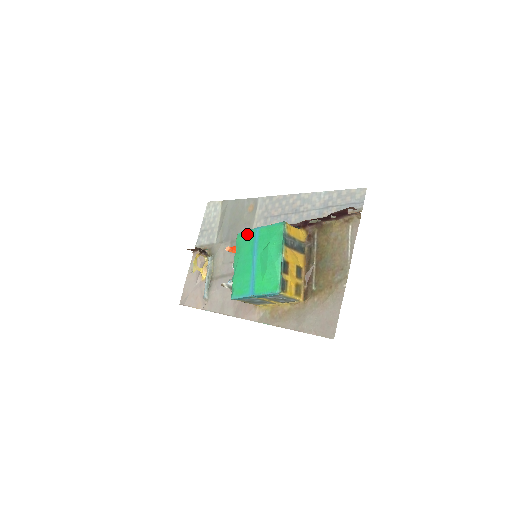
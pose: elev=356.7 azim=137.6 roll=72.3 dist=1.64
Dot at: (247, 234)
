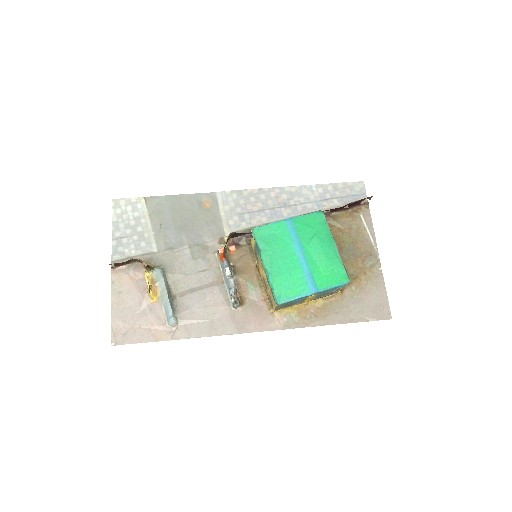
Dot at: (273, 227)
